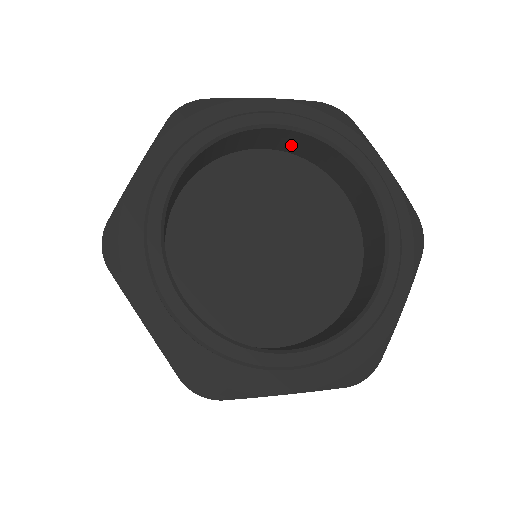
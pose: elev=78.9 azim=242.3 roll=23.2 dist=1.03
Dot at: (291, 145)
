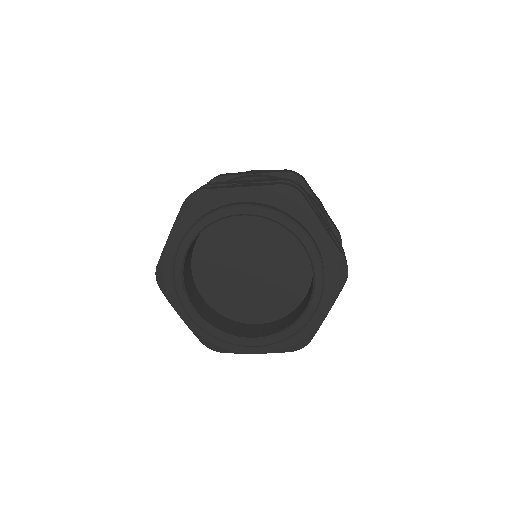
Dot at: occluded
